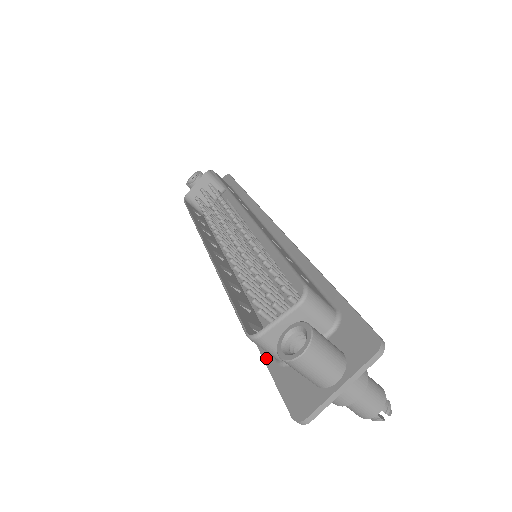
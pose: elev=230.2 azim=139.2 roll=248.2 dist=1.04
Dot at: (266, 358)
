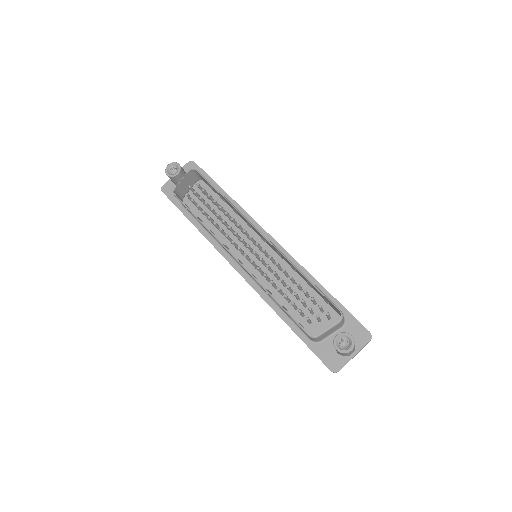
Dot at: (302, 338)
